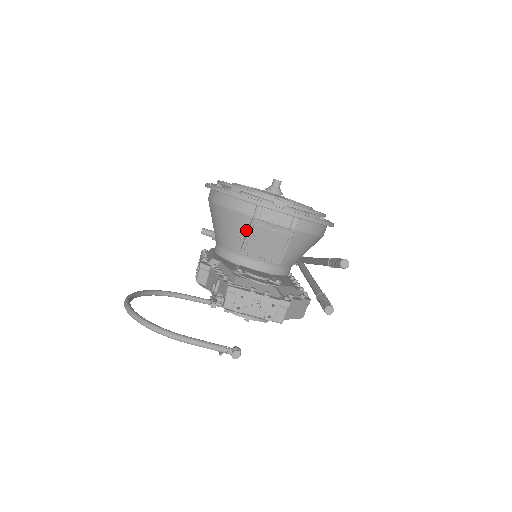
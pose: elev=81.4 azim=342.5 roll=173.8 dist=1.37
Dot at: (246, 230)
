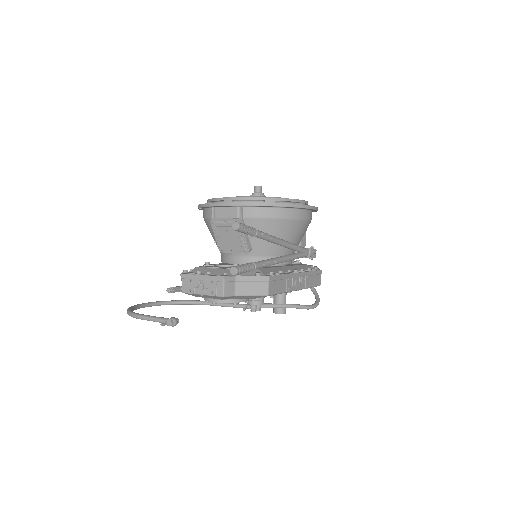
Dot at: occluded
